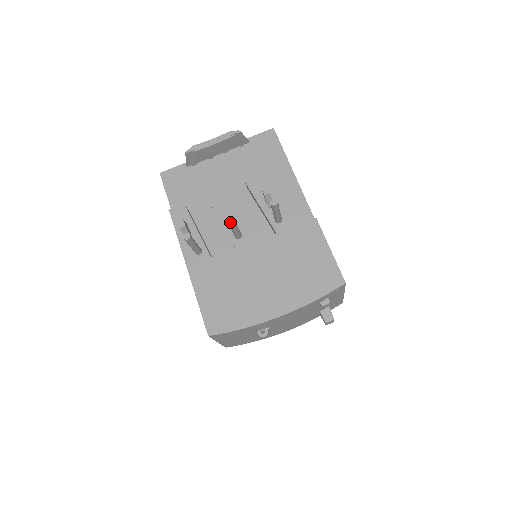
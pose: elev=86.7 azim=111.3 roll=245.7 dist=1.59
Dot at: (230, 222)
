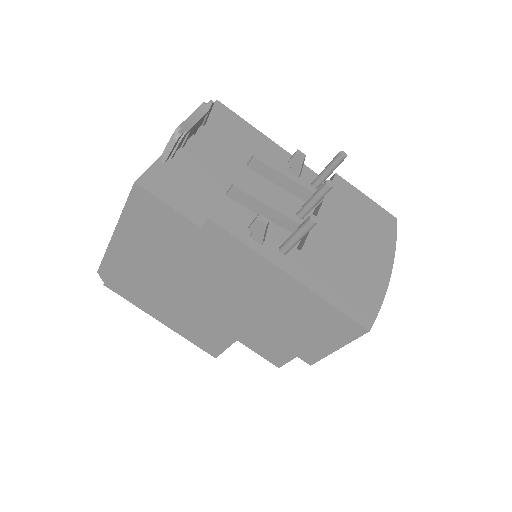
Dot at: (333, 186)
